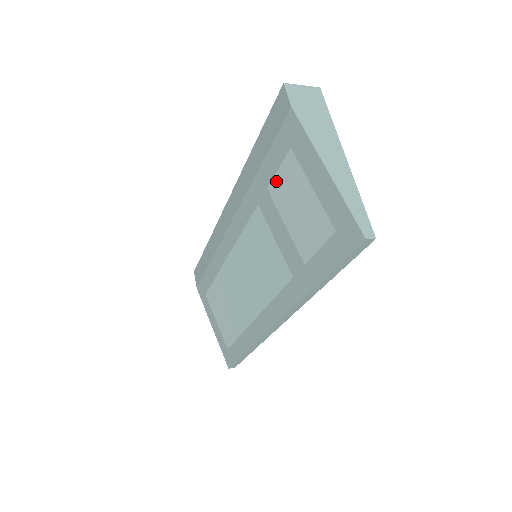
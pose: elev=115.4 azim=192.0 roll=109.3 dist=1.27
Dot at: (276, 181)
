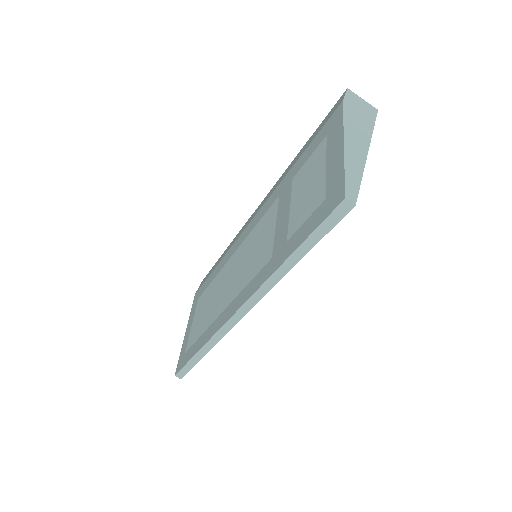
Dot at: (302, 169)
